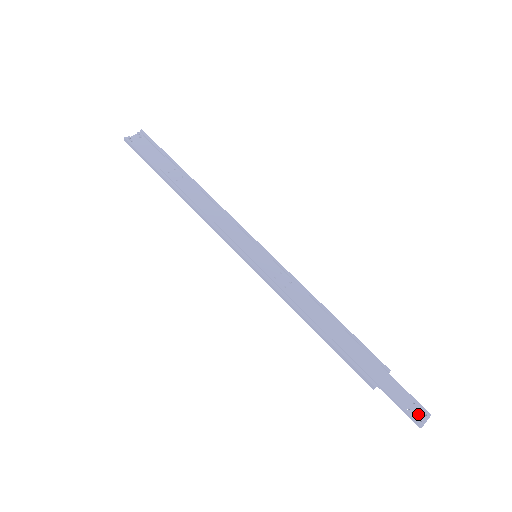
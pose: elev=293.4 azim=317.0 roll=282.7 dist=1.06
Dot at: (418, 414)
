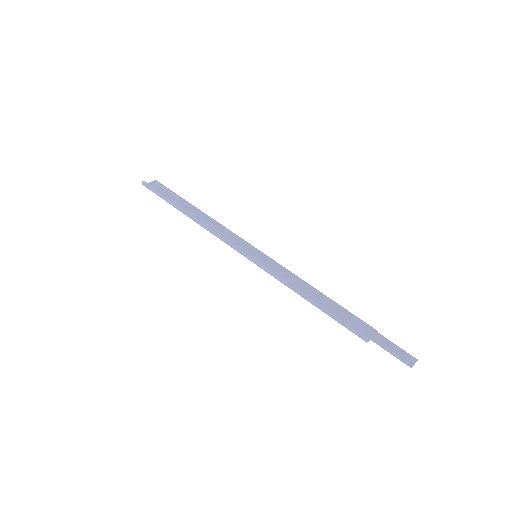
Dot at: (407, 358)
